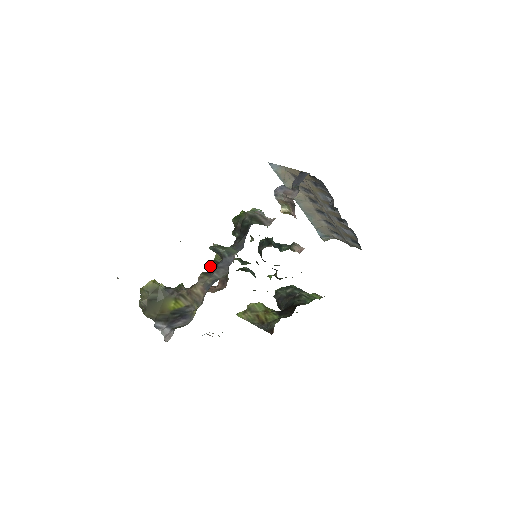
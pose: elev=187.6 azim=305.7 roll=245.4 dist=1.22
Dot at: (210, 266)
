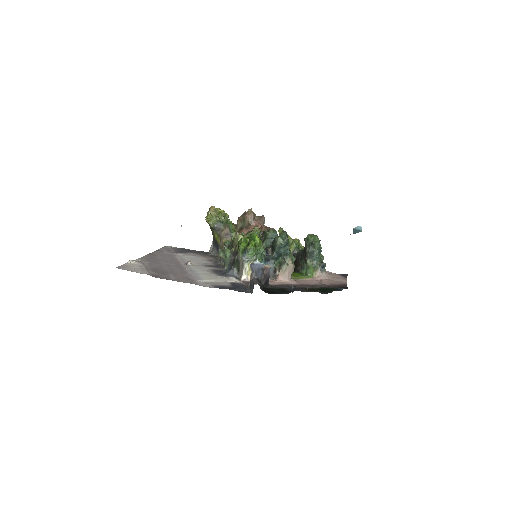
Dot at: (231, 241)
